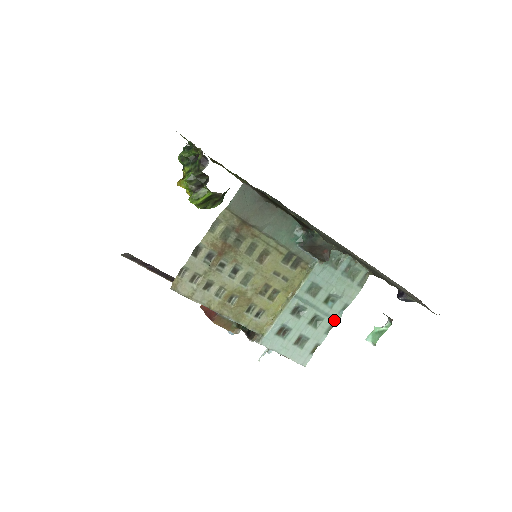
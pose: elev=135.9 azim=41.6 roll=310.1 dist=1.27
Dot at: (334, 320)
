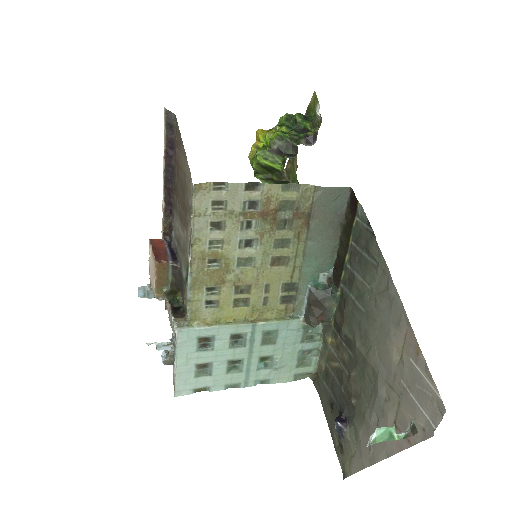
Dot at: (245, 382)
